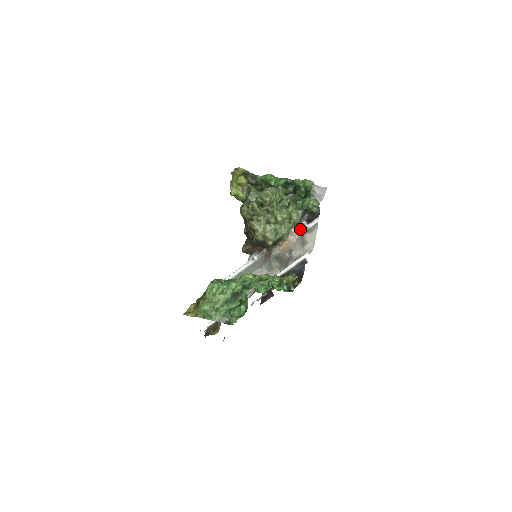
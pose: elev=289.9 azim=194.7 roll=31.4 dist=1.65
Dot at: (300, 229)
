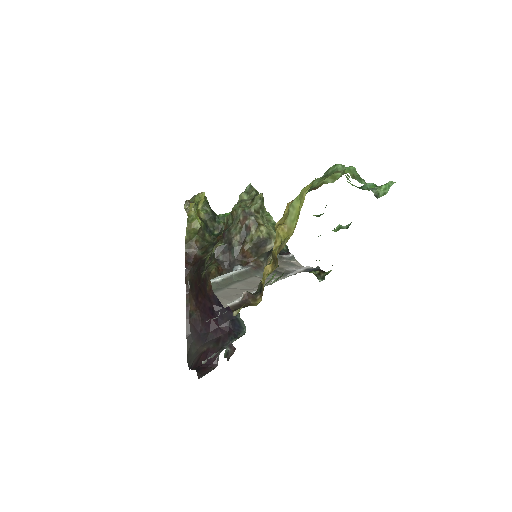
Dot at: (279, 257)
